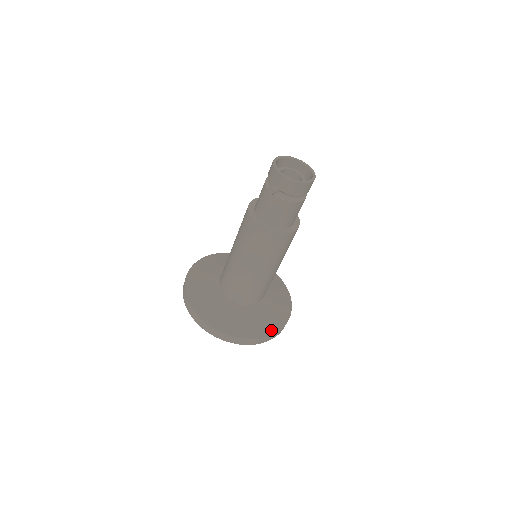
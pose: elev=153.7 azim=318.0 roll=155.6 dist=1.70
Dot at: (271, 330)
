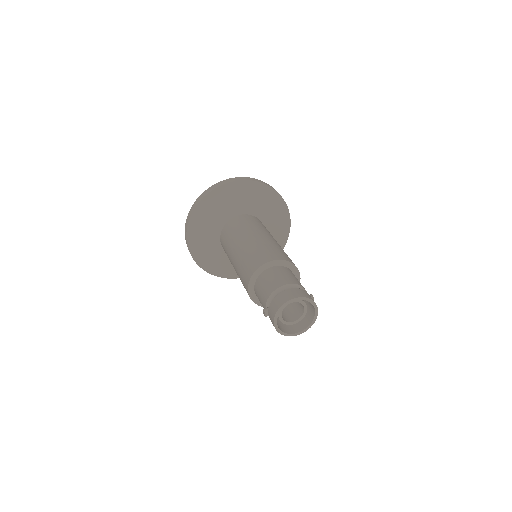
Dot at: occluded
